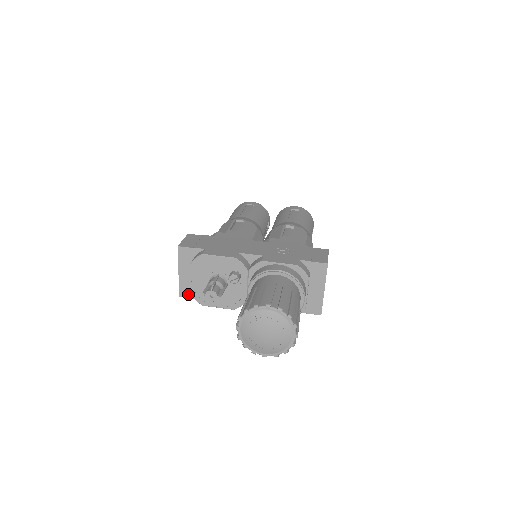
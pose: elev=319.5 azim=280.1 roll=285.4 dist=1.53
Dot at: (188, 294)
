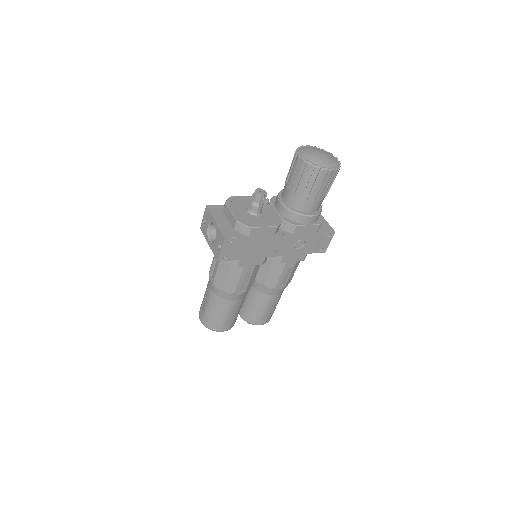
Dot at: (231, 235)
